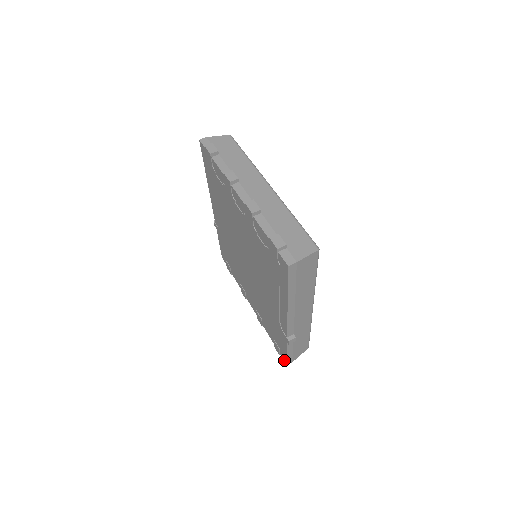
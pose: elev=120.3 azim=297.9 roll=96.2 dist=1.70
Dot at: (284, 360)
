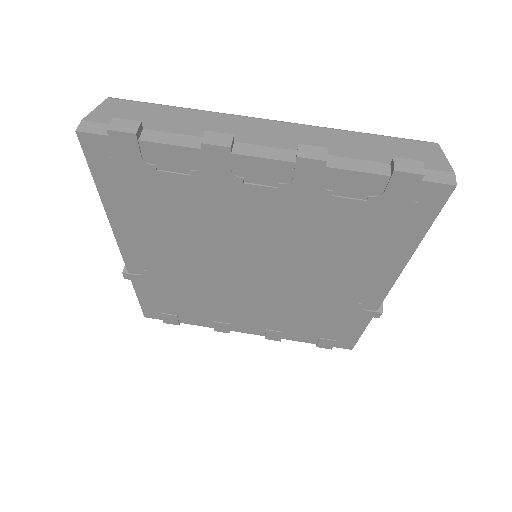
Dot at: (346, 348)
